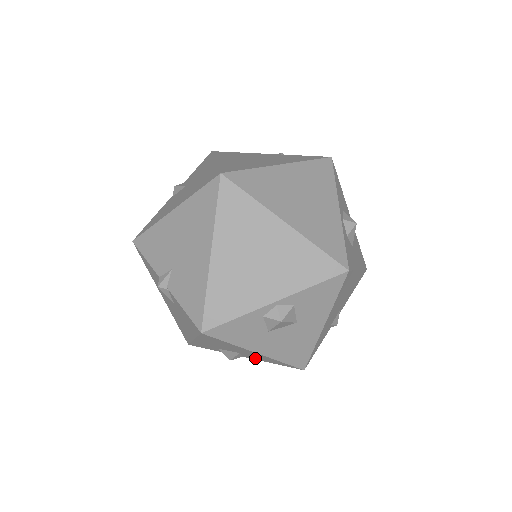
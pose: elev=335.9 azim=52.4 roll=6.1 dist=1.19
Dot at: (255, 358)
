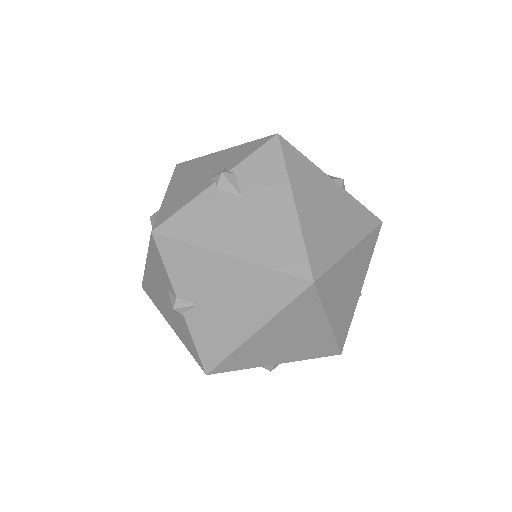
Dot at: occluded
